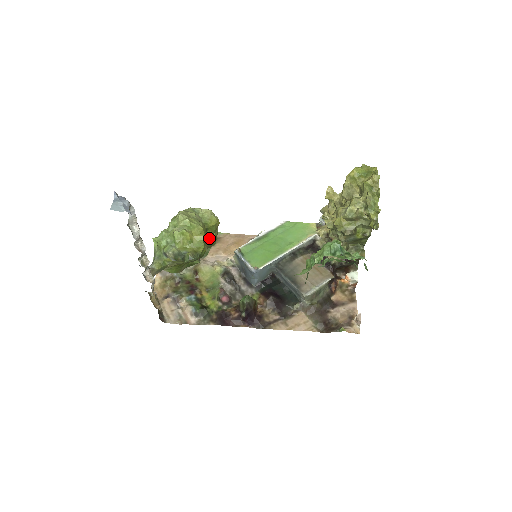
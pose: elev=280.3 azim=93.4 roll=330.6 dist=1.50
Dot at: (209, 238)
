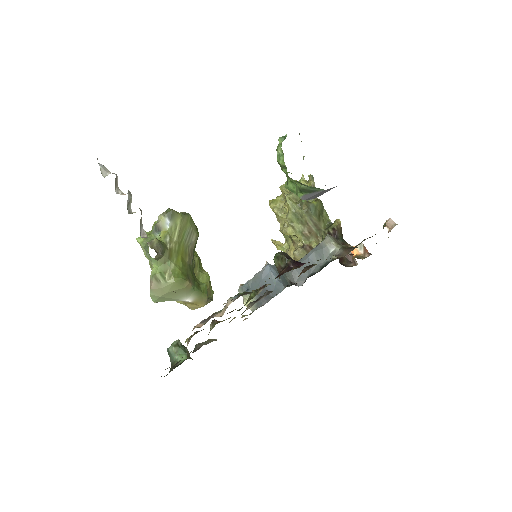
Dot at: (200, 271)
